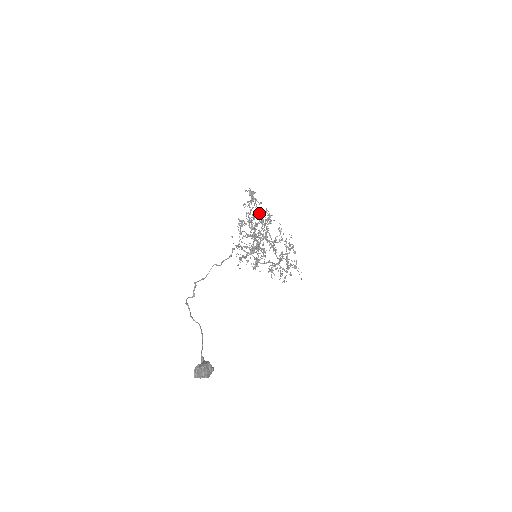
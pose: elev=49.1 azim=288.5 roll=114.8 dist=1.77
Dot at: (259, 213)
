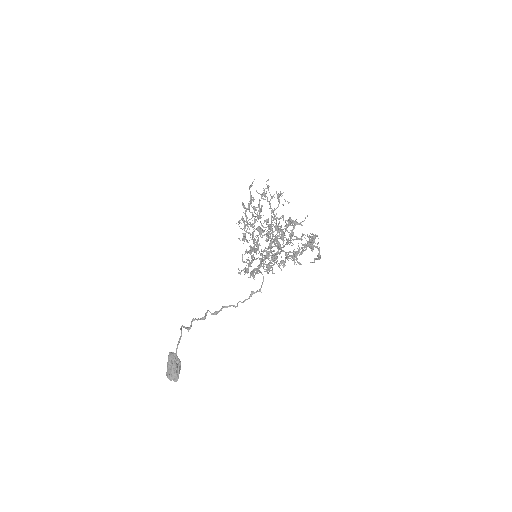
Dot at: occluded
